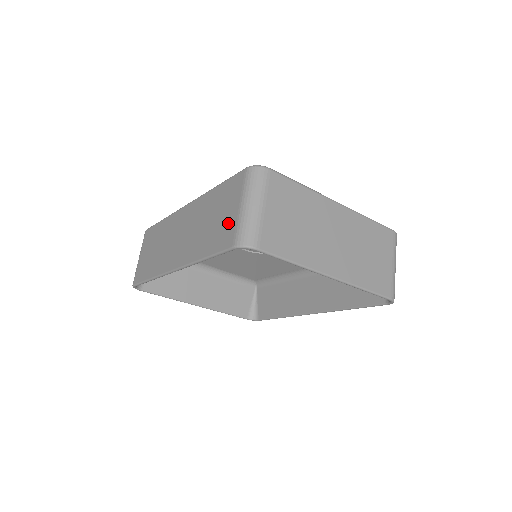
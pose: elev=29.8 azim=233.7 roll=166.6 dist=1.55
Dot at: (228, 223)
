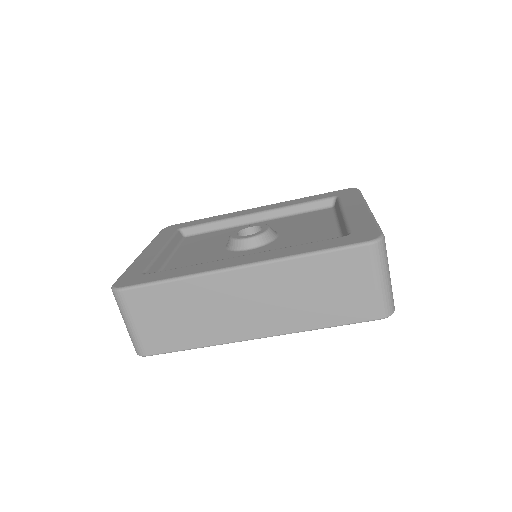
Dot at: (361, 298)
